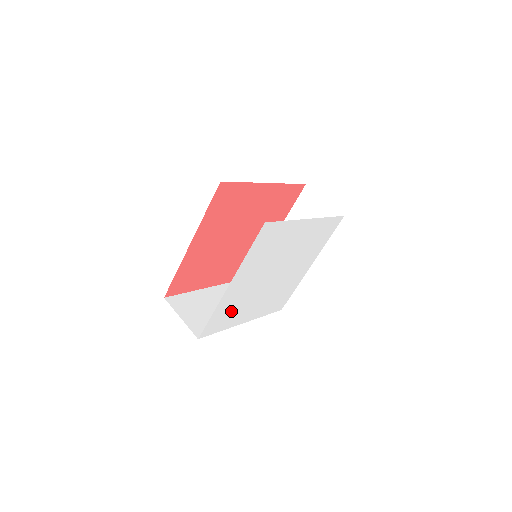
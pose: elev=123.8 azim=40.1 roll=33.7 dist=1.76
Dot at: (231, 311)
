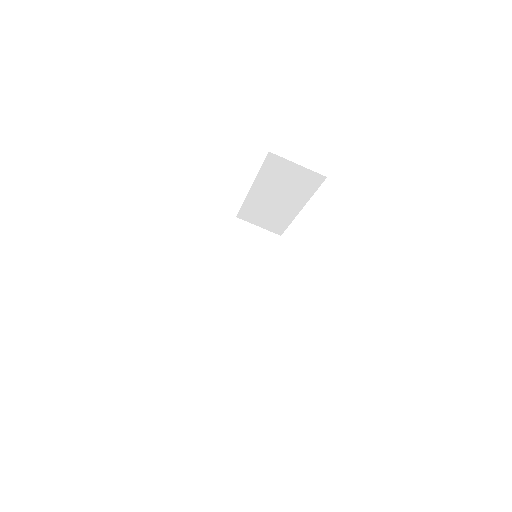
Dot at: occluded
